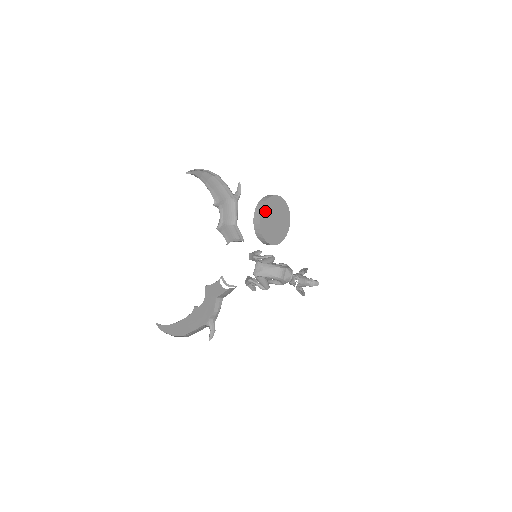
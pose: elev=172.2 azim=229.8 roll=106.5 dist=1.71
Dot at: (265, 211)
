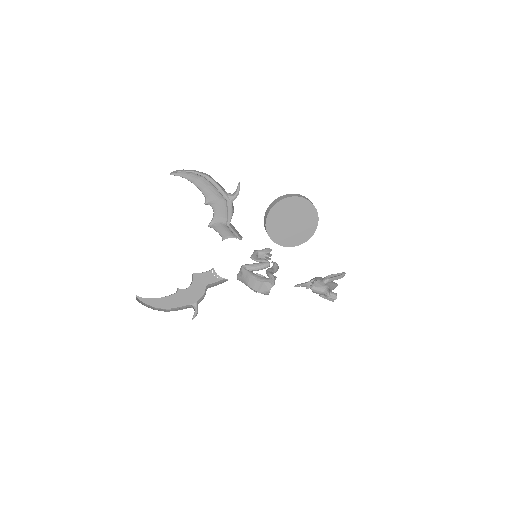
Dot at: (276, 212)
